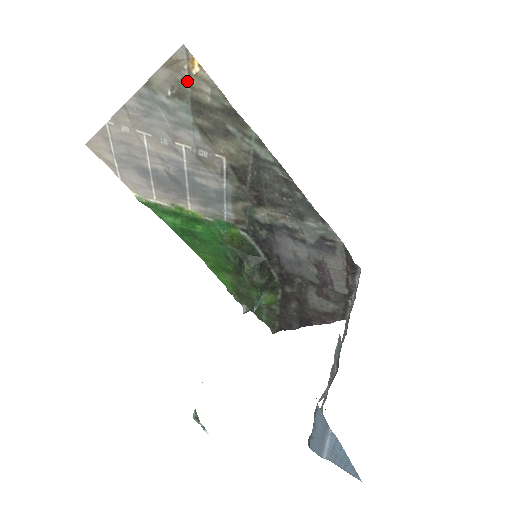
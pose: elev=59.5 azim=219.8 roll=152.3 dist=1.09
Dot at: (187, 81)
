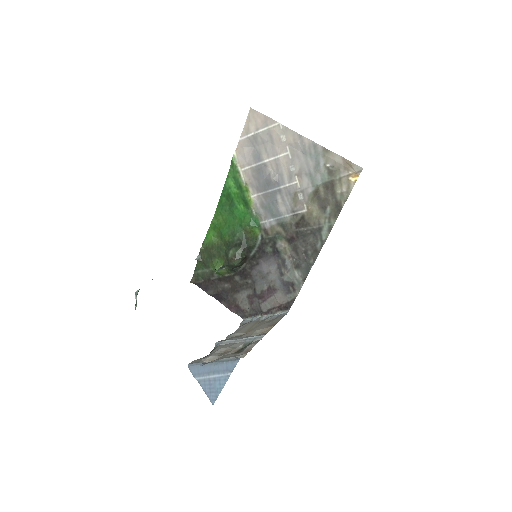
Dot at: (342, 175)
